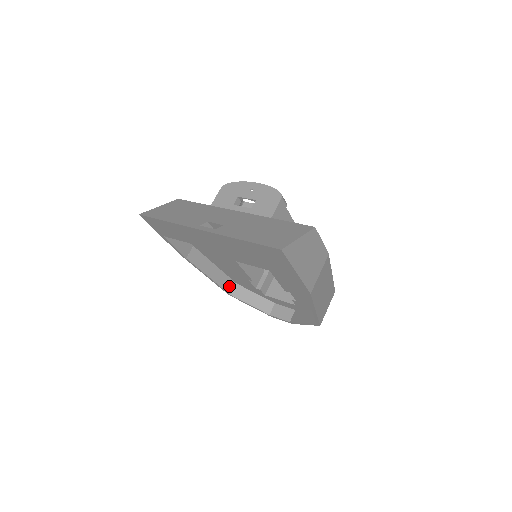
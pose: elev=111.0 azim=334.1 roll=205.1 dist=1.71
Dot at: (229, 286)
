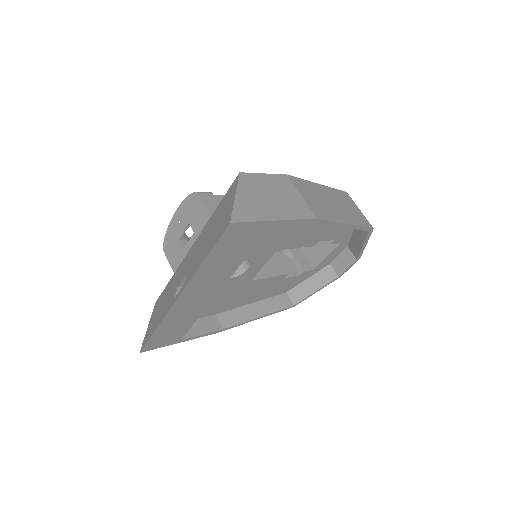
Dot at: (284, 301)
